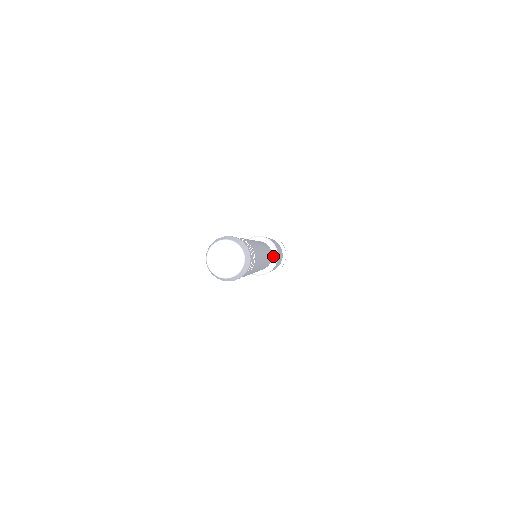
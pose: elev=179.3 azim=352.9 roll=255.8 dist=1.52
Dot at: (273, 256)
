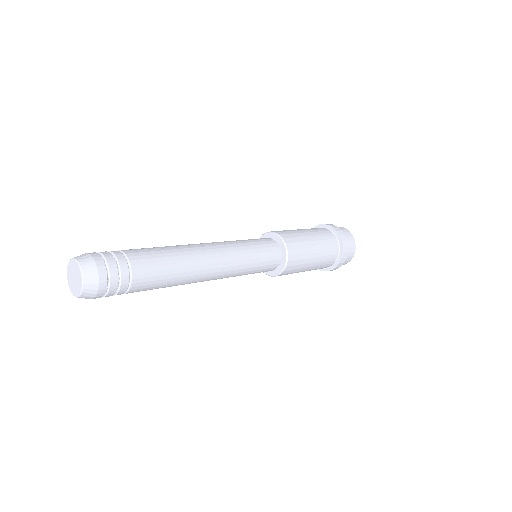
Dot at: (282, 260)
